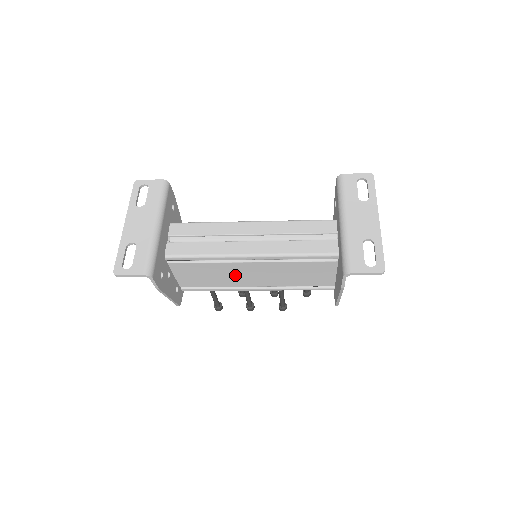
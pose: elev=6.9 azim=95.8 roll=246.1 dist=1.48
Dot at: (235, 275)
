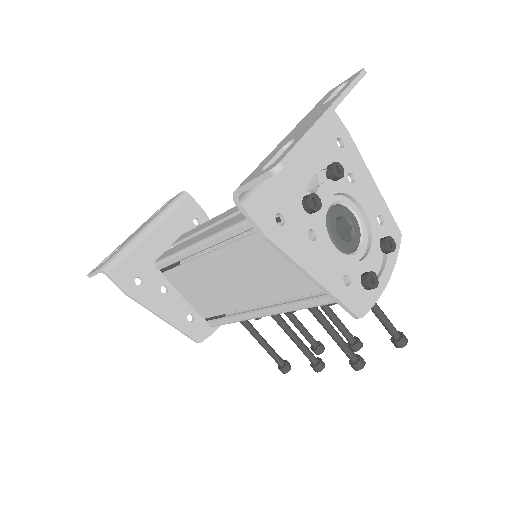
Dot at: (227, 284)
